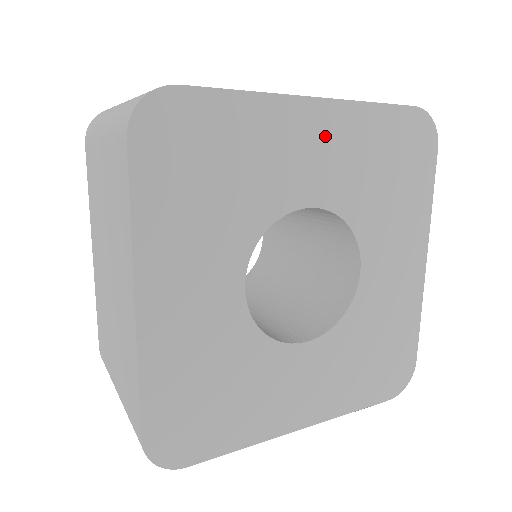
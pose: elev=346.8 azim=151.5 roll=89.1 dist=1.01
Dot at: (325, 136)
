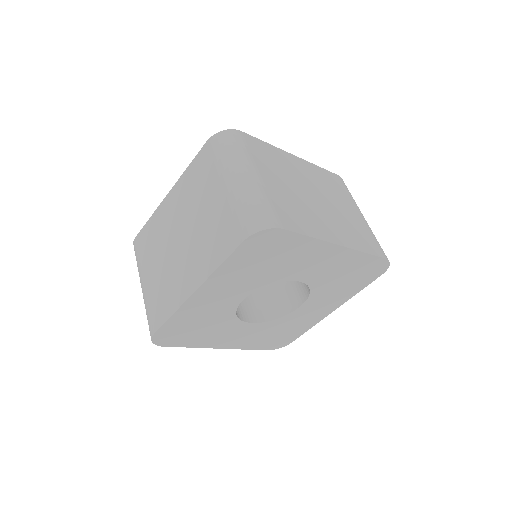
Dot at: (217, 290)
